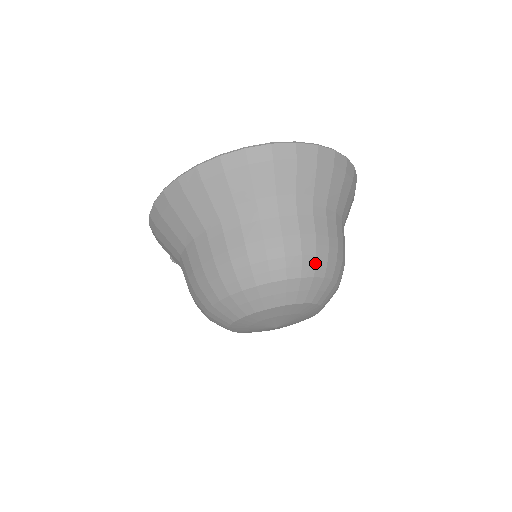
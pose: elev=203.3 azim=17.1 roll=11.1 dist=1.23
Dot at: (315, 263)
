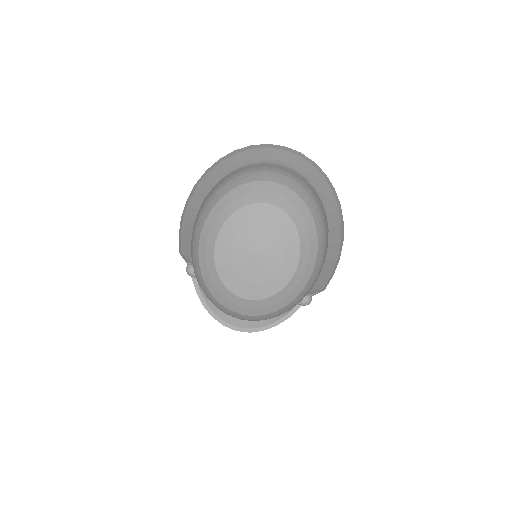
Dot at: (288, 180)
